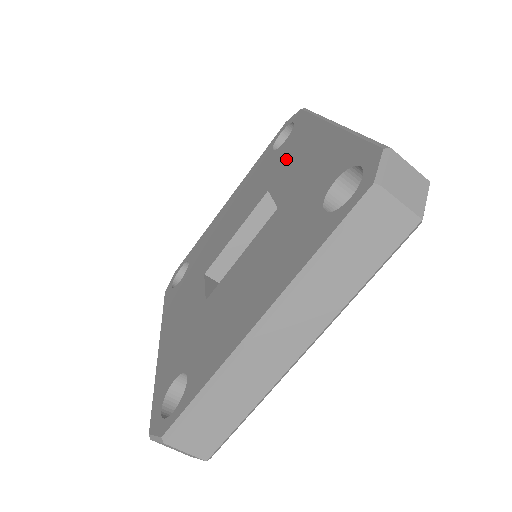
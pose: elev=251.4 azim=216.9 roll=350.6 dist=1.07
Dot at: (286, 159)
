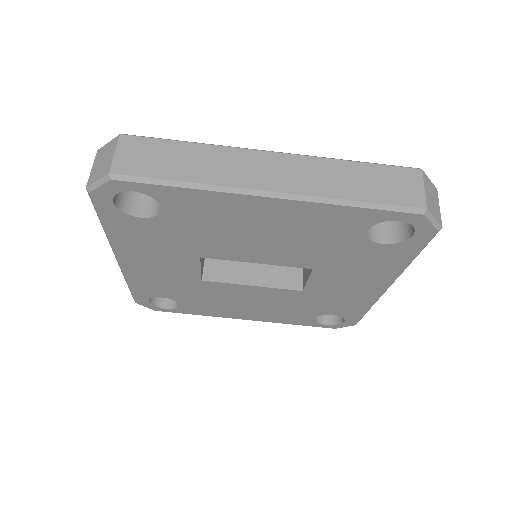
Dot at: occluded
